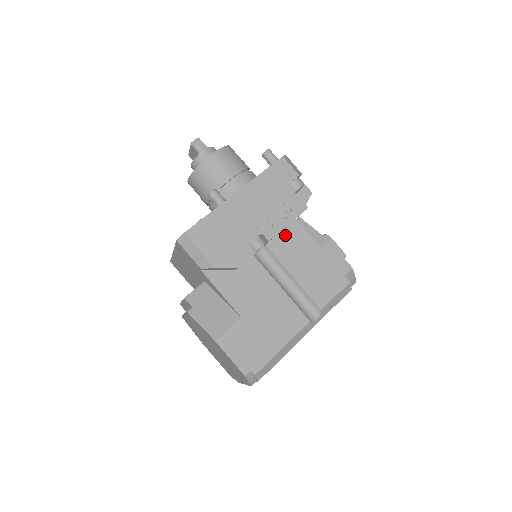
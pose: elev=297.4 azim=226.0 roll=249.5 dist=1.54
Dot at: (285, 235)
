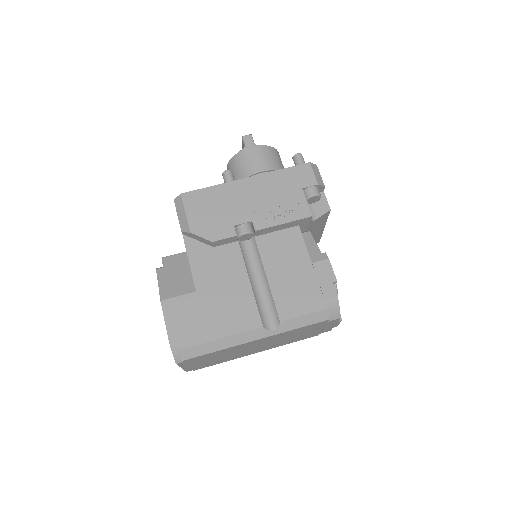
Dot at: (279, 236)
